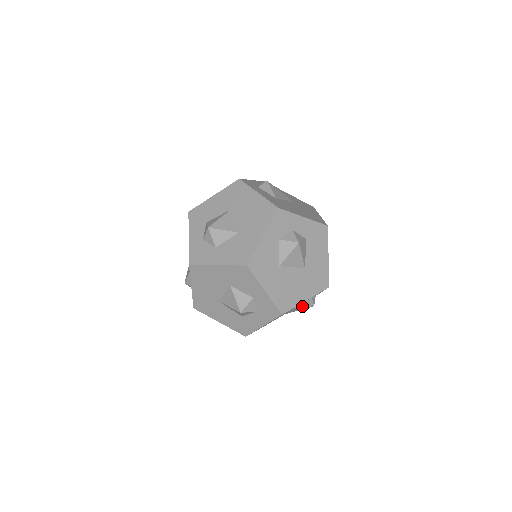
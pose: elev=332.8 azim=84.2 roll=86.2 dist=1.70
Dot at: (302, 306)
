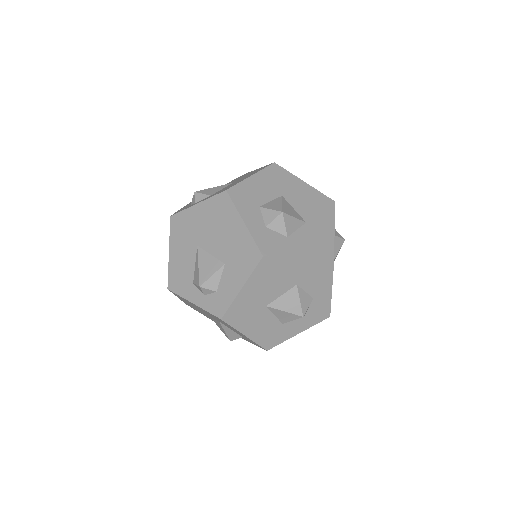
Dot at: occluded
